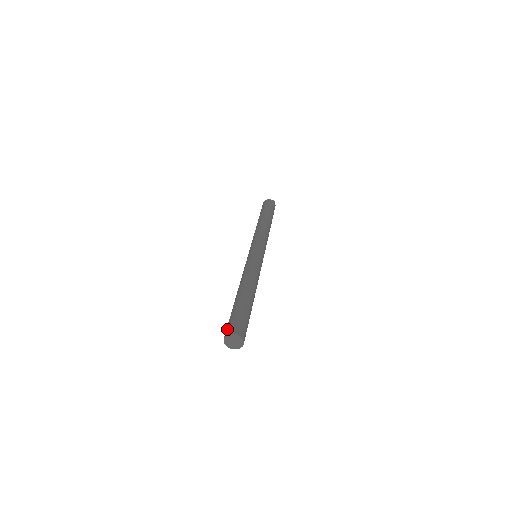
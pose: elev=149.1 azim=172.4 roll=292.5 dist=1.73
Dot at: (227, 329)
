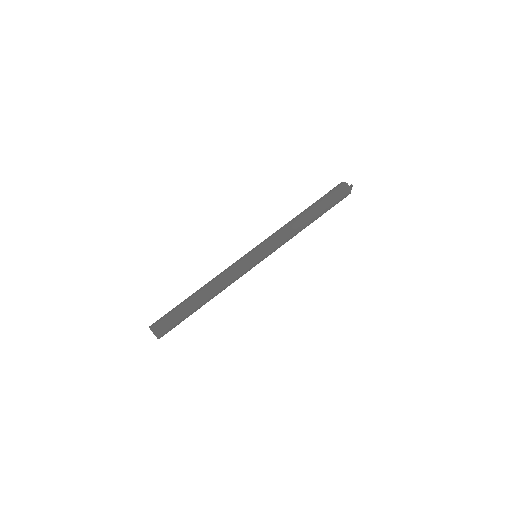
Dot at: (155, 322)
